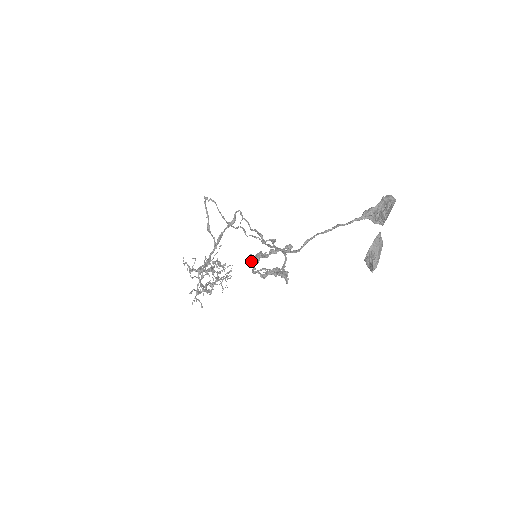
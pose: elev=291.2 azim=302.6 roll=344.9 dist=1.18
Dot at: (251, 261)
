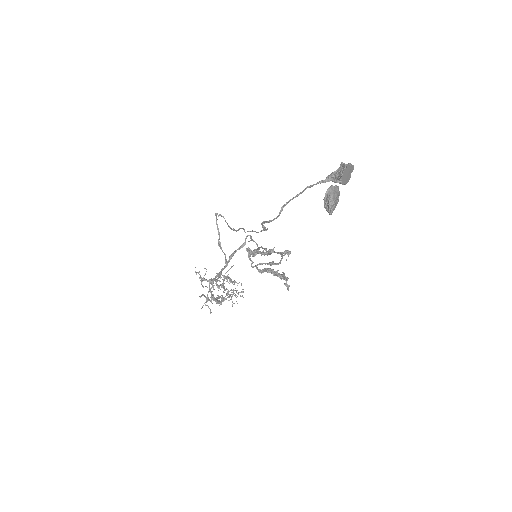
Dot at: (249, 254)
